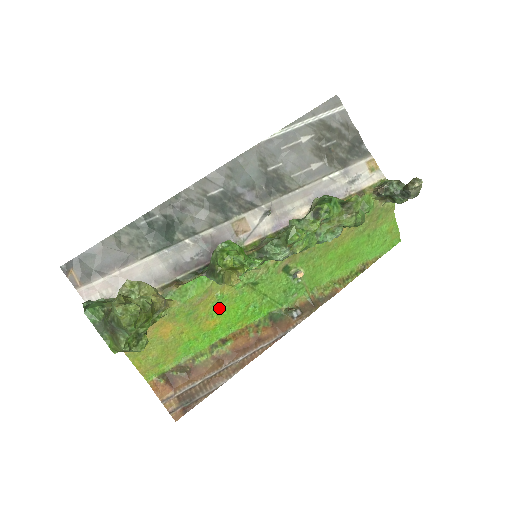
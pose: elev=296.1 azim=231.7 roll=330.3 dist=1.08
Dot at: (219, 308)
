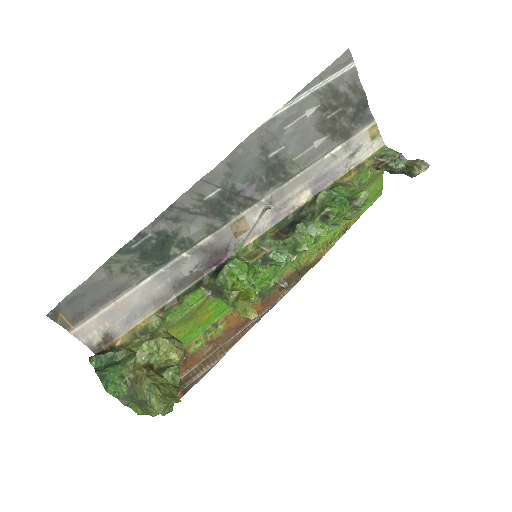
Dot at: (214, 303)
